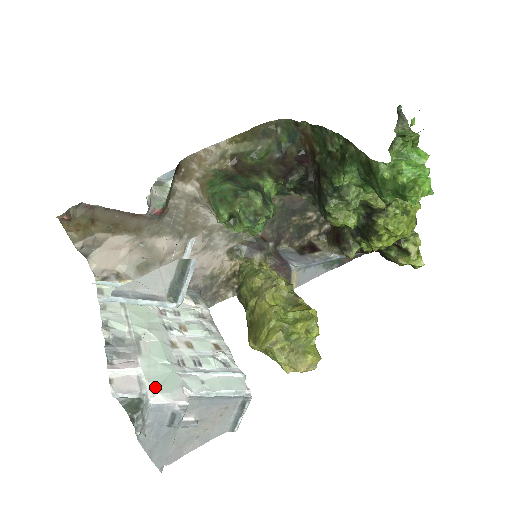
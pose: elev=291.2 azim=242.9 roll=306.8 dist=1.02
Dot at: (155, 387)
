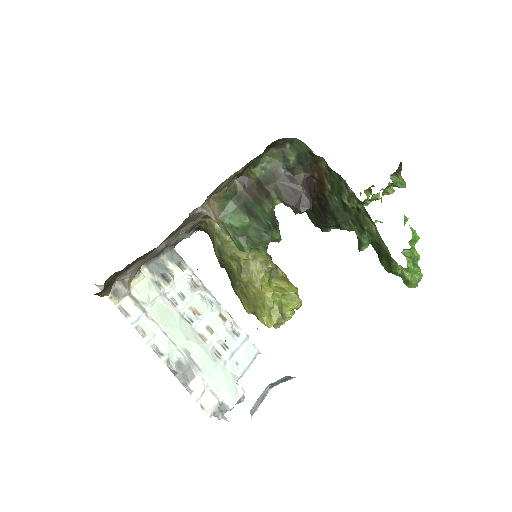
Dot at: (226, 395)
